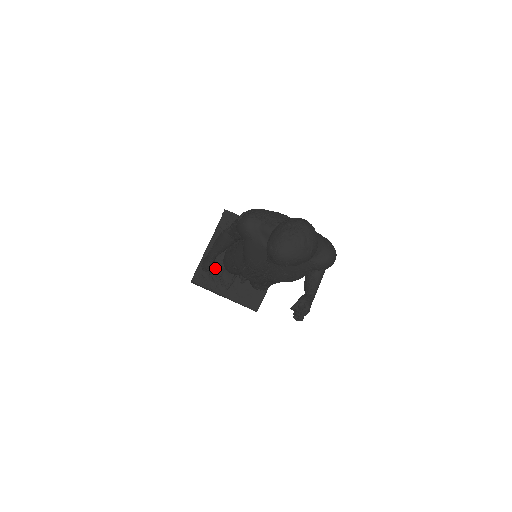
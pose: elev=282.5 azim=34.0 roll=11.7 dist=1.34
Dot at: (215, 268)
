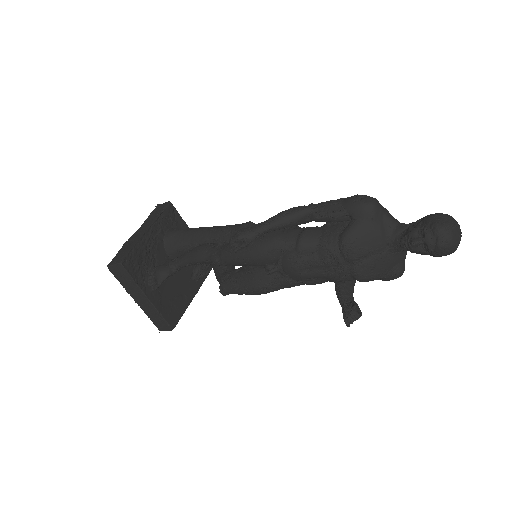
Dot at: (146, 260)
